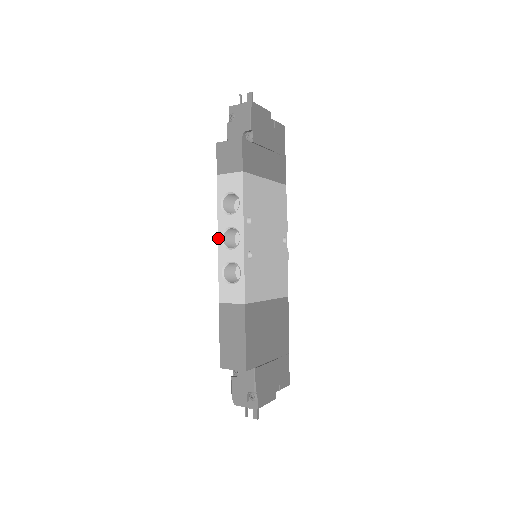
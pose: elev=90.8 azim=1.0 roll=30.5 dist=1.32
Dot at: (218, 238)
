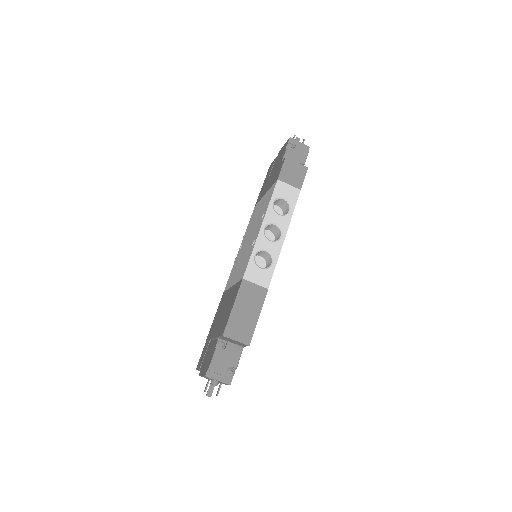
Dot at: (262, 226)
